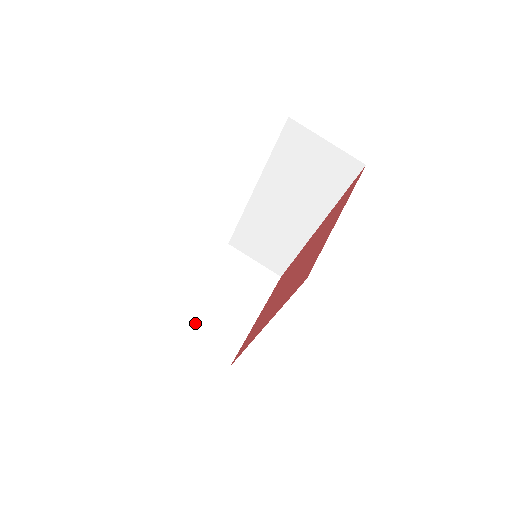
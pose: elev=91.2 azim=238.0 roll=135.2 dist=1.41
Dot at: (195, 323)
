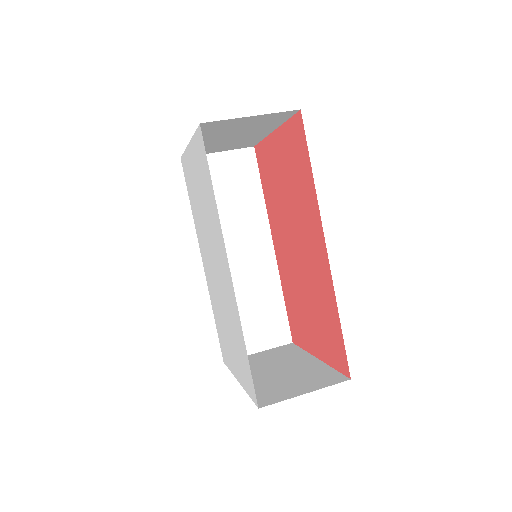
Dot at: (275, 392)
